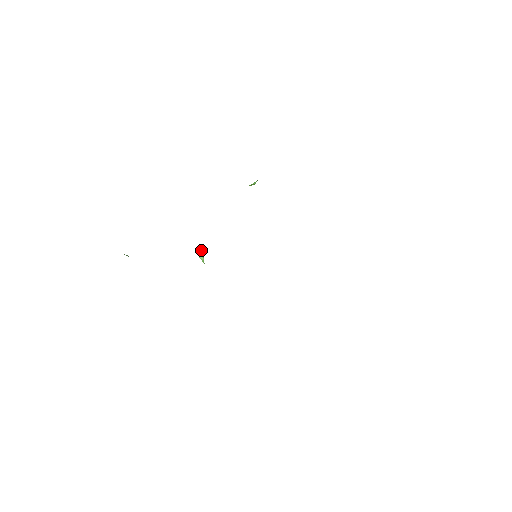
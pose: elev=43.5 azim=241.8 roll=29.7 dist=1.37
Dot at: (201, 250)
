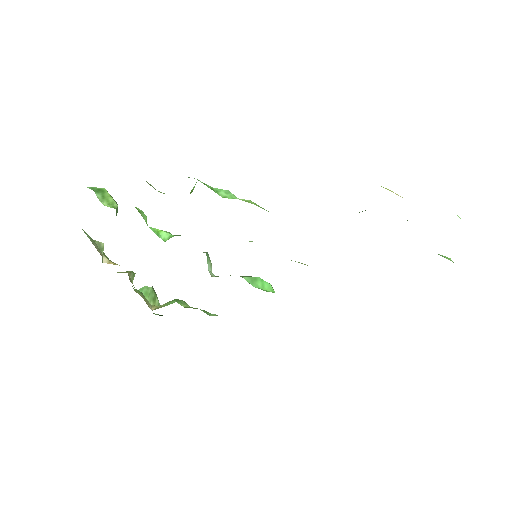
Dot at: occluded
